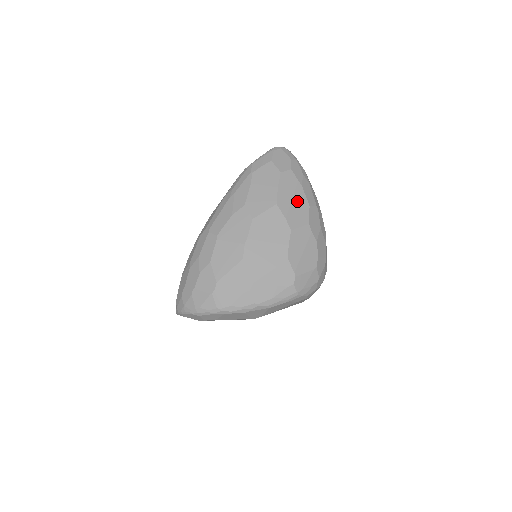
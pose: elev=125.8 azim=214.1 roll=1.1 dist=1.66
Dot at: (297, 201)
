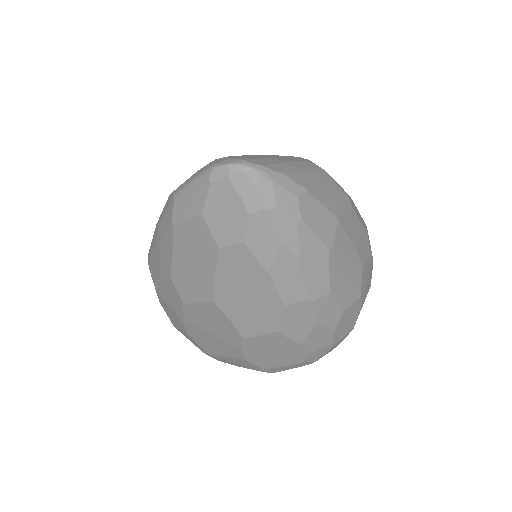
Dot at: (256, 299)
